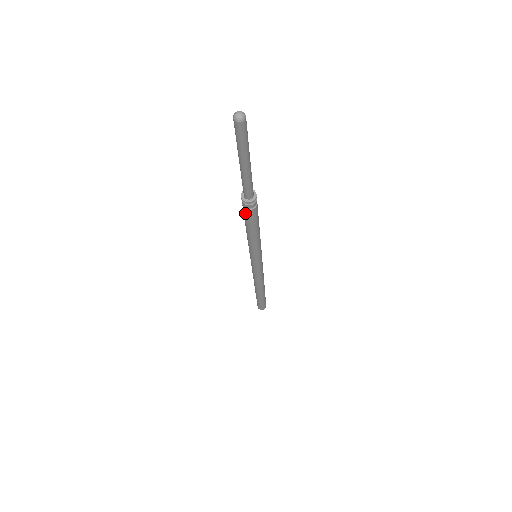
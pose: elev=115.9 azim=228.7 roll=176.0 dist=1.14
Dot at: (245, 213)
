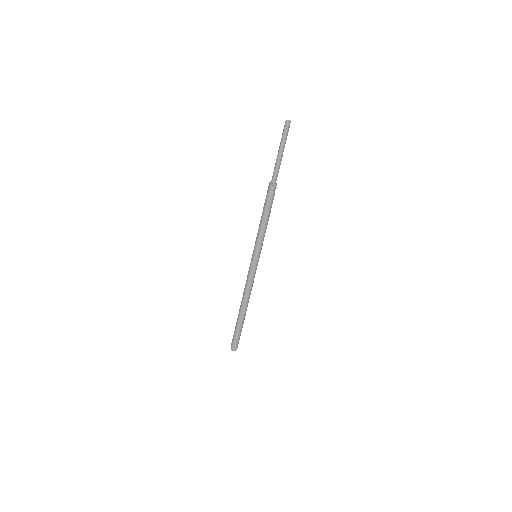
Dot at: (266, 195)
